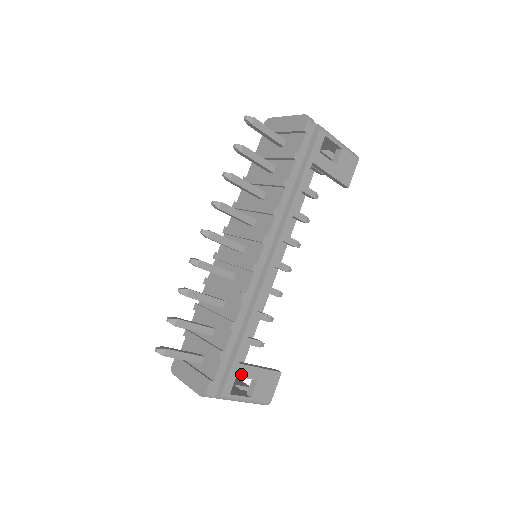
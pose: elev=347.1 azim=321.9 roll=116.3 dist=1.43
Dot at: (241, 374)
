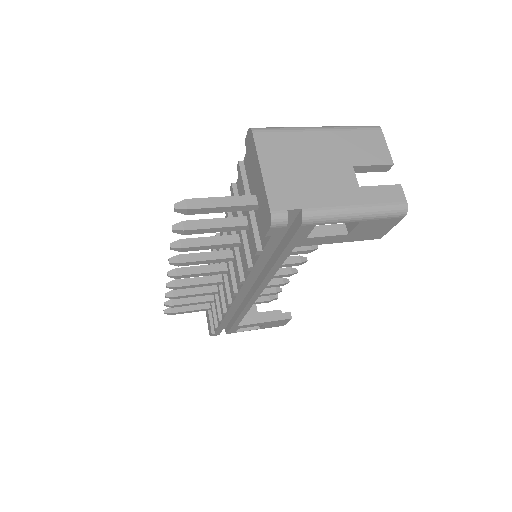
Dot at: (243, 327)
